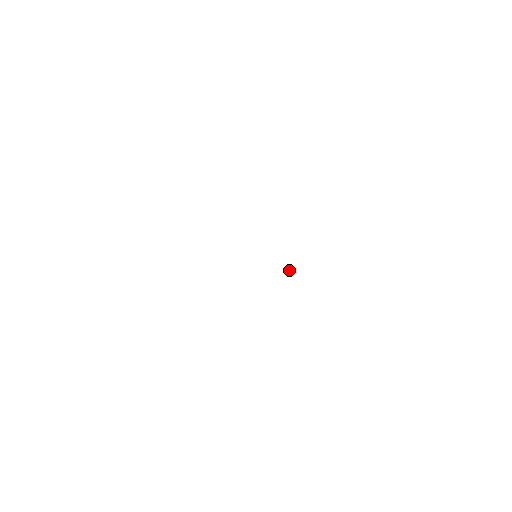
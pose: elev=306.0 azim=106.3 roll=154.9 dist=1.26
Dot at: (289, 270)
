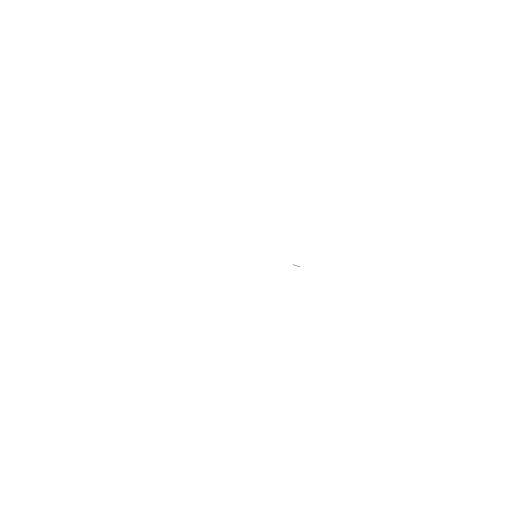
Dot at: occluded
